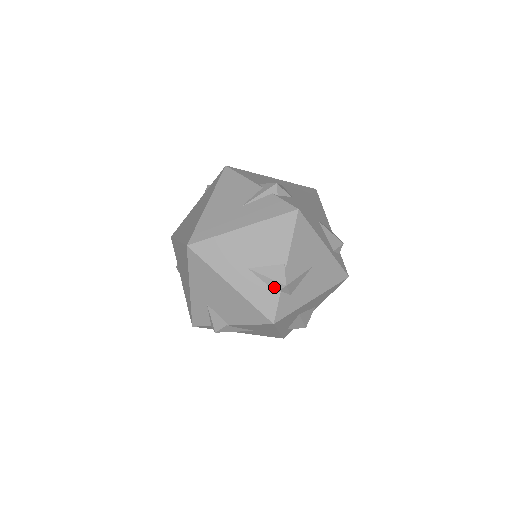
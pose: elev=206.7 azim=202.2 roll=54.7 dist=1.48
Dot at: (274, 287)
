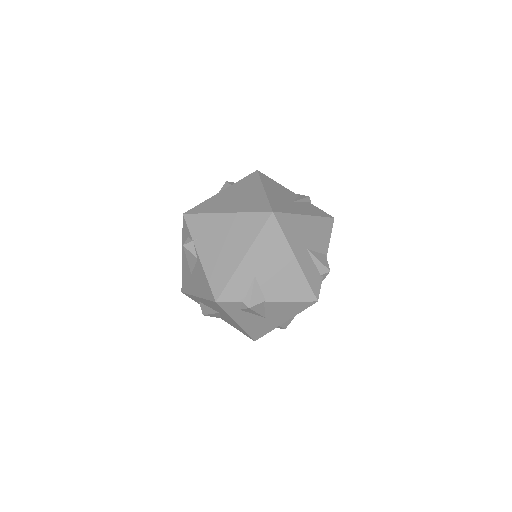
Dot at: (321, 270)
